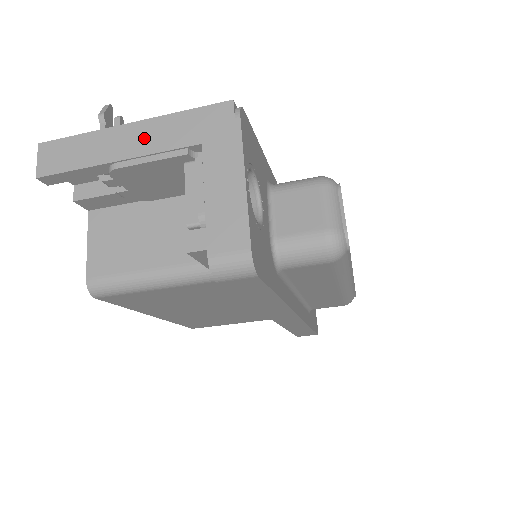
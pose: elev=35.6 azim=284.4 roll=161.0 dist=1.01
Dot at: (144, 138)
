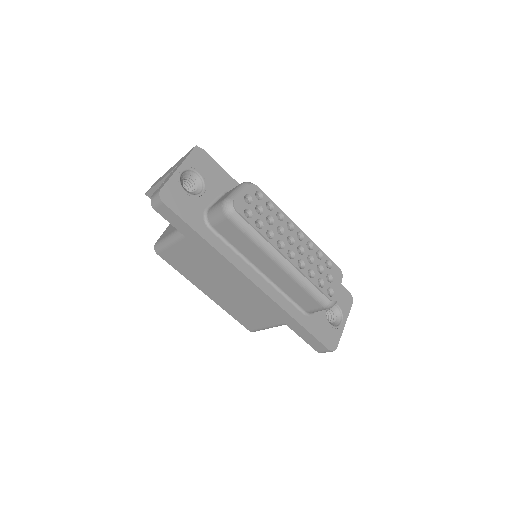
Dot at: (171, 169)
